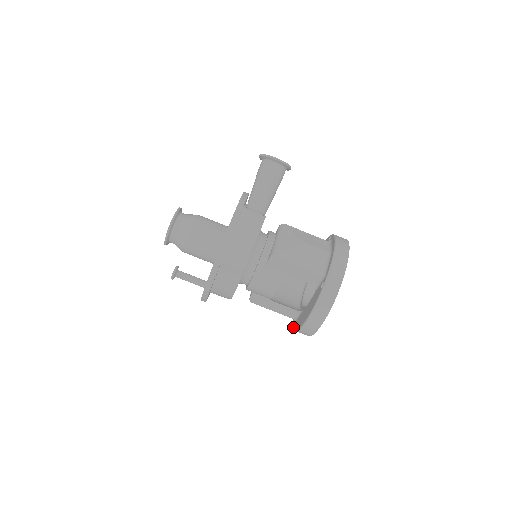
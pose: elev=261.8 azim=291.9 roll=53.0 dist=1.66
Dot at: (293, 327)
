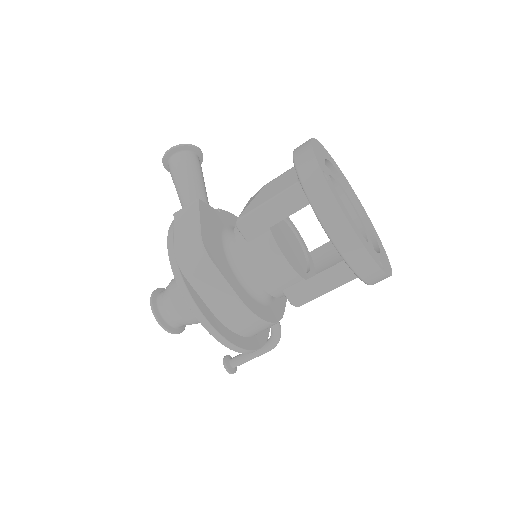
Dot at: occluded
